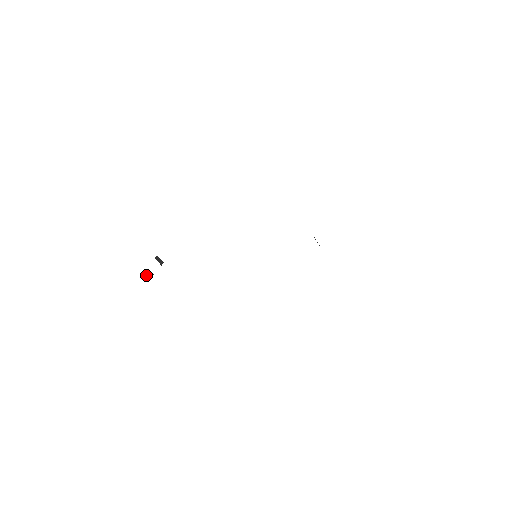
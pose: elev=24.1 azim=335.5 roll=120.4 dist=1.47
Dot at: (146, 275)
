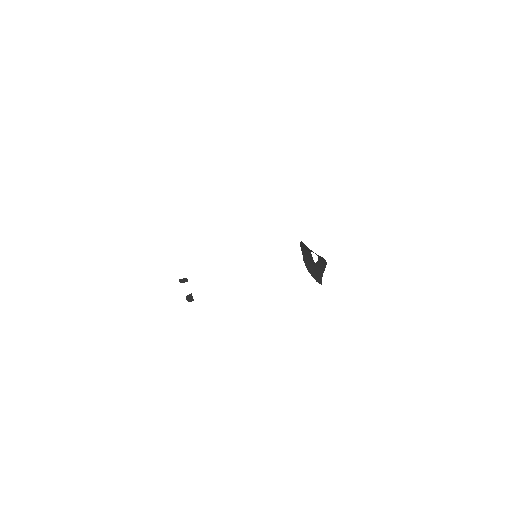
Dot at: (189, 300)
